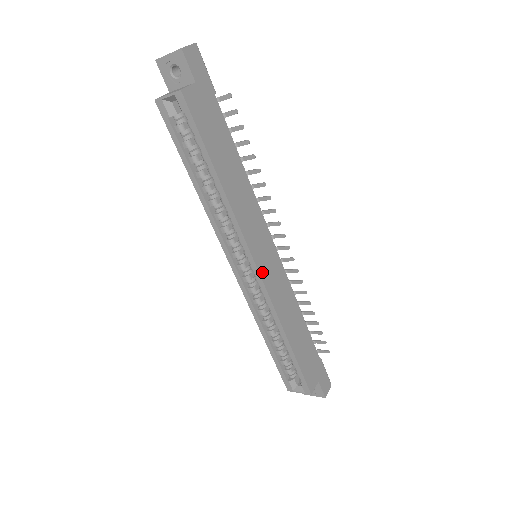
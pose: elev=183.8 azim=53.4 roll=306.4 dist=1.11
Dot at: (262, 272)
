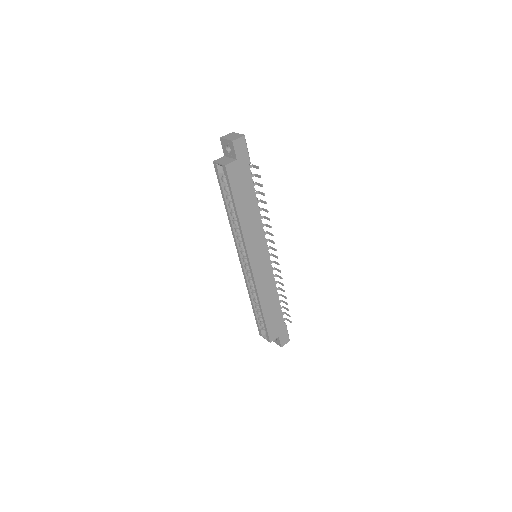
Dot at: (254, 268)
